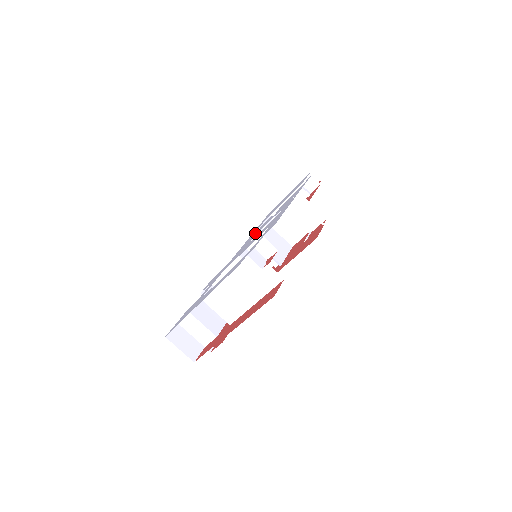
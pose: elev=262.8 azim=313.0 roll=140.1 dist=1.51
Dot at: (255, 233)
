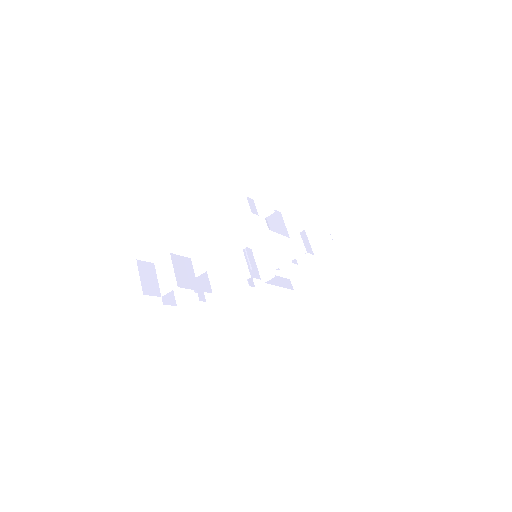
Dot at: occluded
